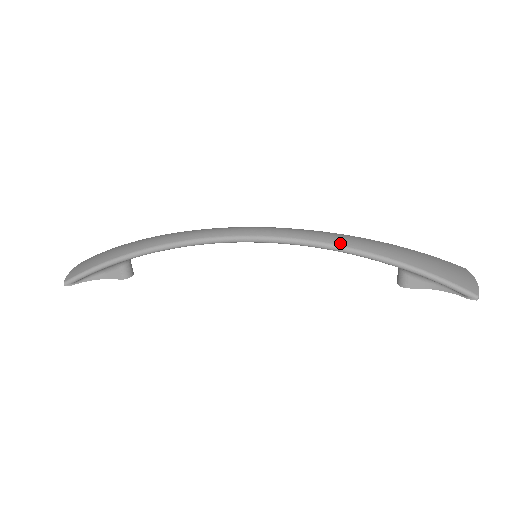
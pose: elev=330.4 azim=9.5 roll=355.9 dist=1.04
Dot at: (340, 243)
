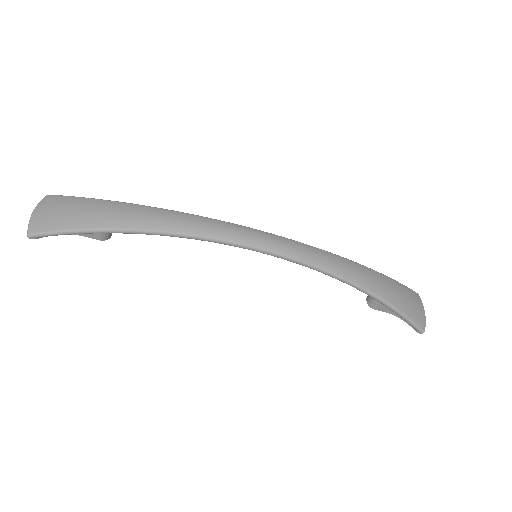
Dot at: (342, 274)
